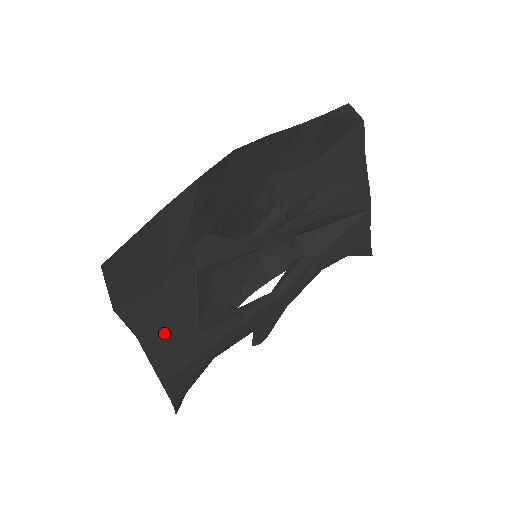
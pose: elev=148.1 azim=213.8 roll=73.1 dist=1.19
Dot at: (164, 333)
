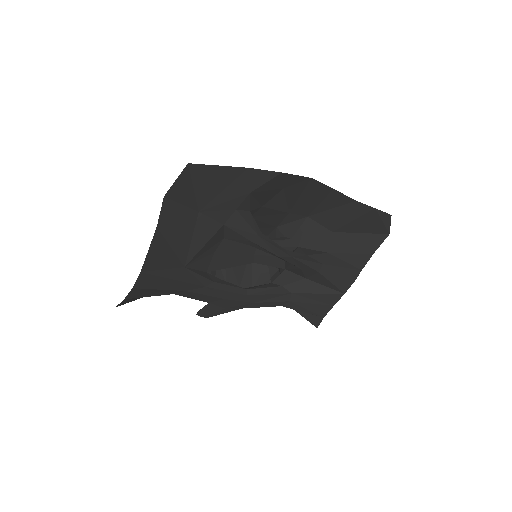
Dot at: (170, 243)
